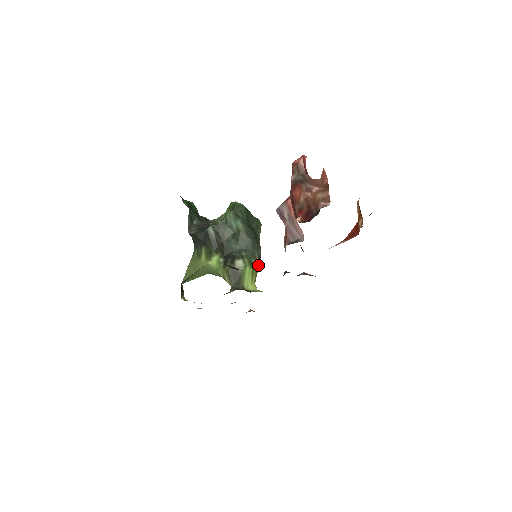
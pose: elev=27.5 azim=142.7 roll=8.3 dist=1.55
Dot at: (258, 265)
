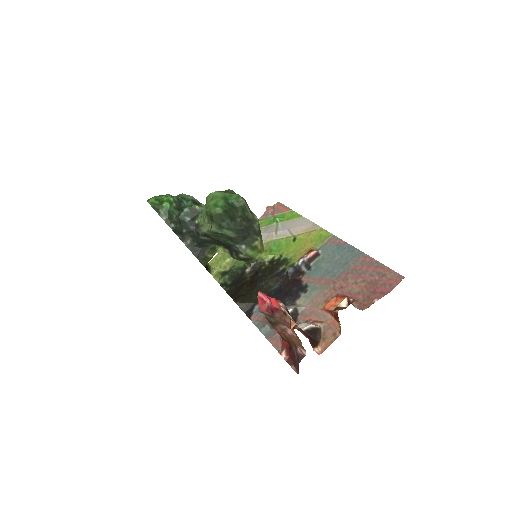
Dot at: (260, 239)
